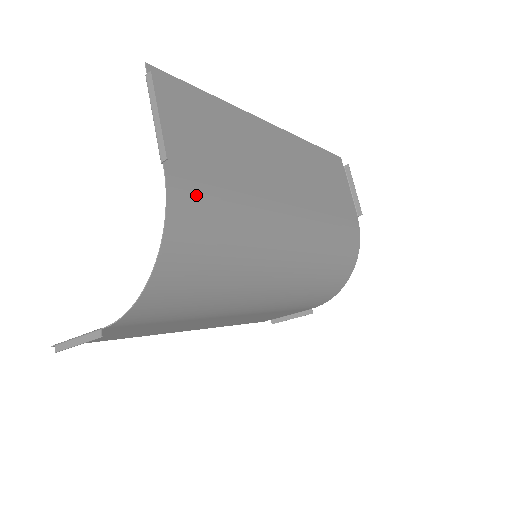
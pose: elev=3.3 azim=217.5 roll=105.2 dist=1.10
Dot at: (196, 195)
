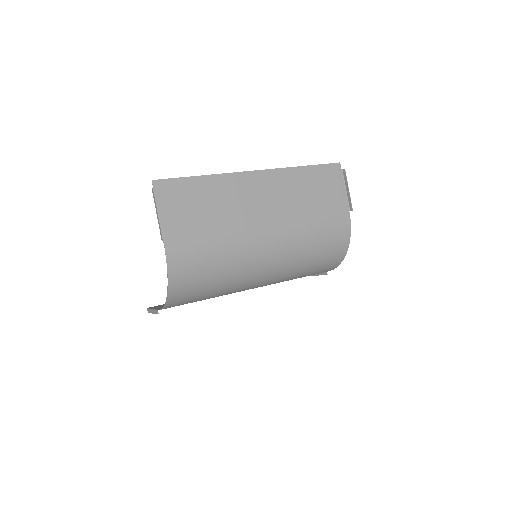
Dot at: (186, 251)
